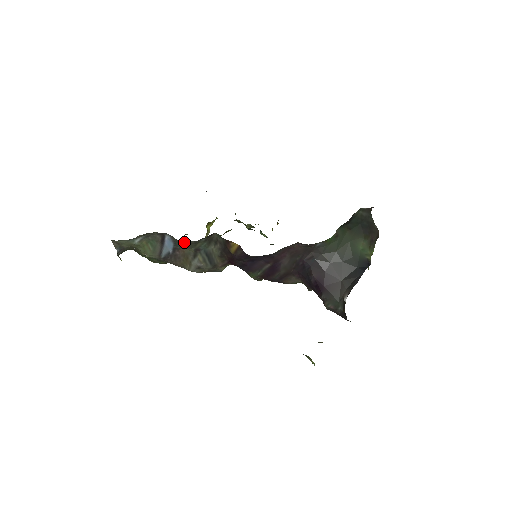
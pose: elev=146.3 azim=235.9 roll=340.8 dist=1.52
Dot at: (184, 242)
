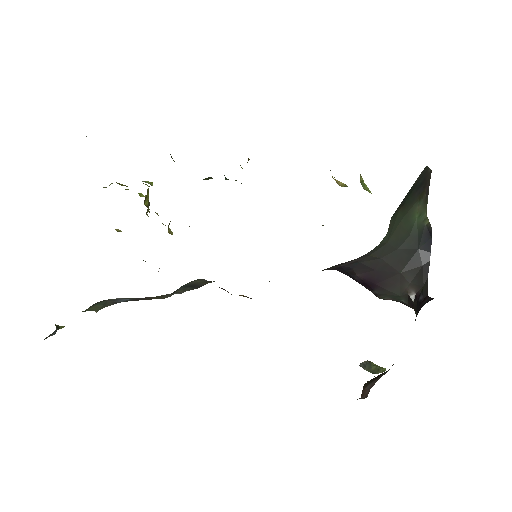
Dot at: occluded
